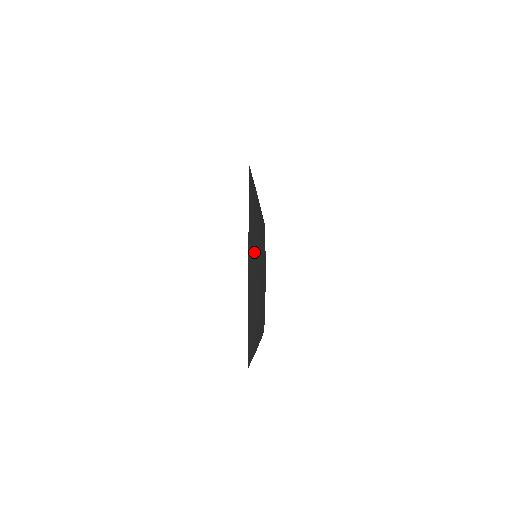
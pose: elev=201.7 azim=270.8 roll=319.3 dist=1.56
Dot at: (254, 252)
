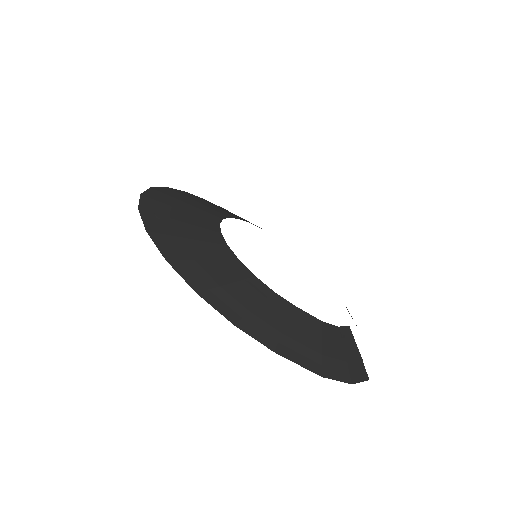
Dot at: (173, 237)
